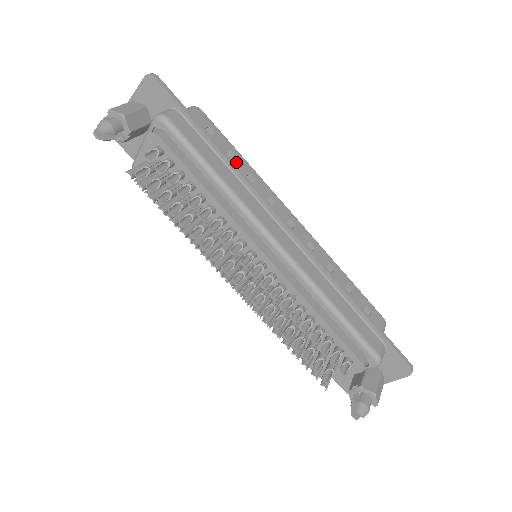
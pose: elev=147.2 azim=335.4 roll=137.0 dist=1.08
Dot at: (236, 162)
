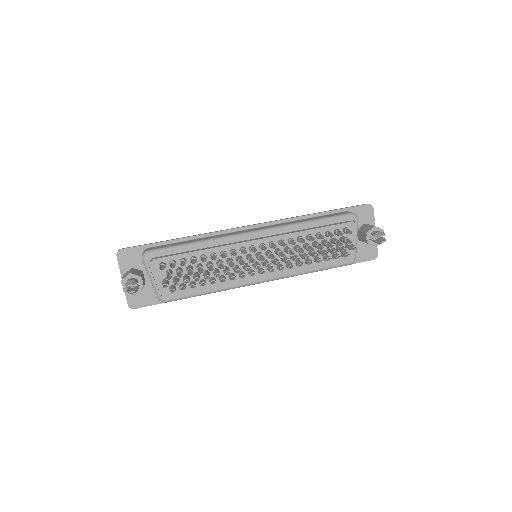
Dot at: occluded
